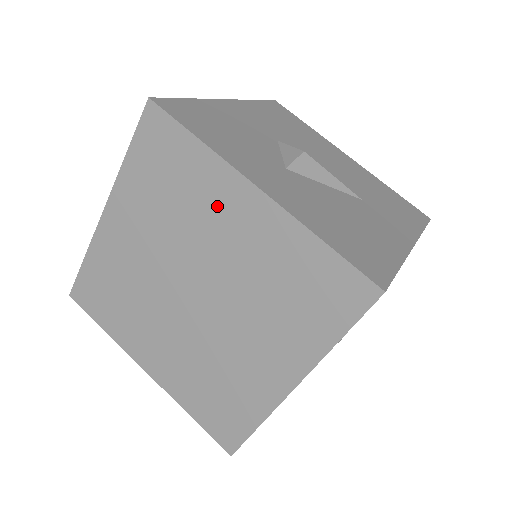
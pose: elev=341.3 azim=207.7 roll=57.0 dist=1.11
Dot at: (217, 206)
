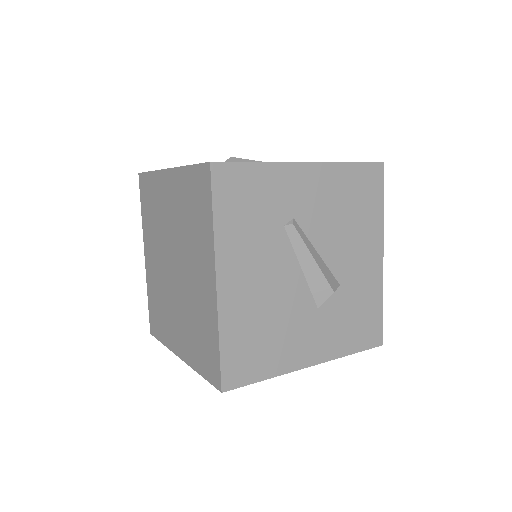
Dot at: (163, 198)
